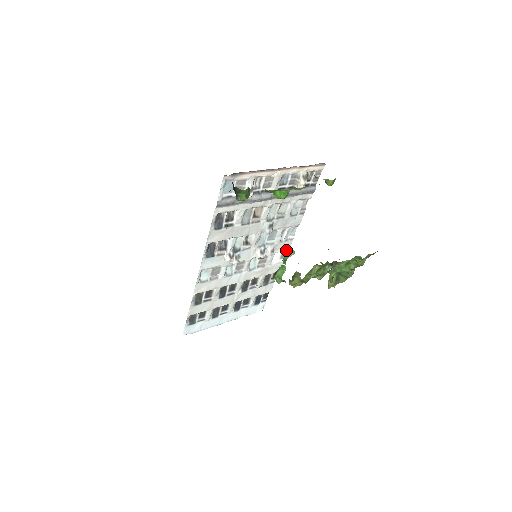
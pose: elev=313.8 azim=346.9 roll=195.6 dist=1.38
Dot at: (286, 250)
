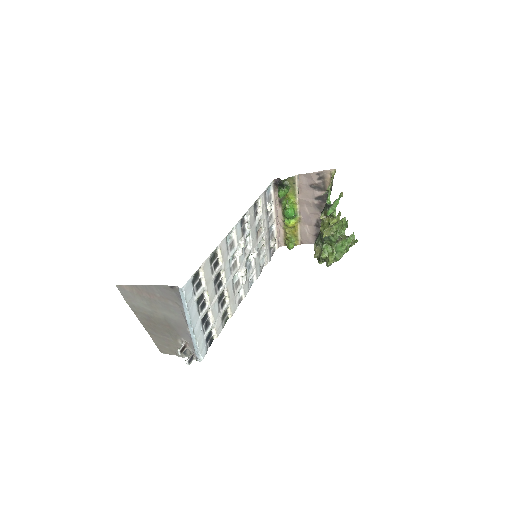
Dot at: occluded
